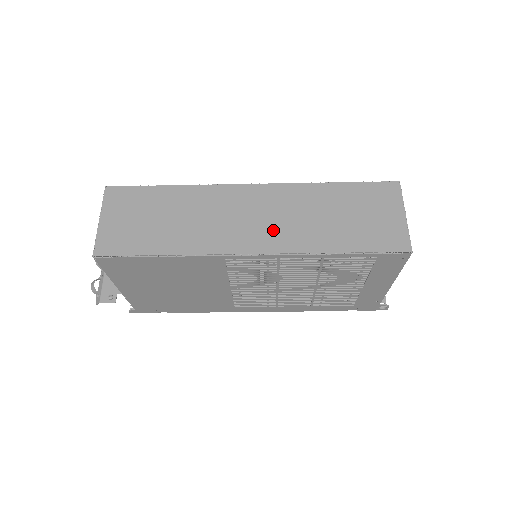
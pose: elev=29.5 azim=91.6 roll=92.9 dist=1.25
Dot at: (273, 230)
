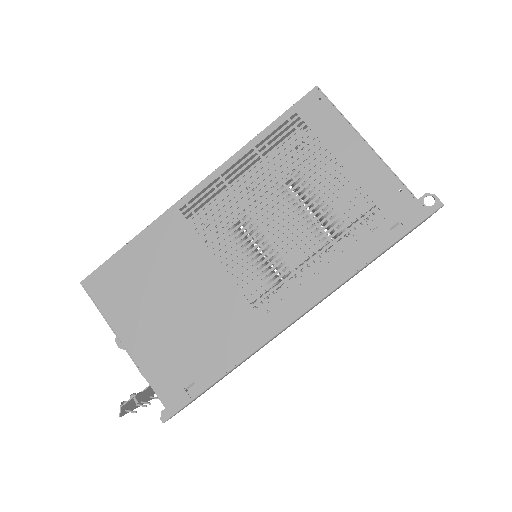
Dot at: occluded
